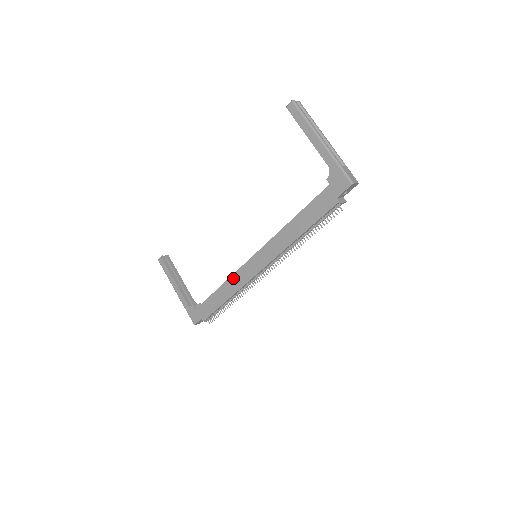
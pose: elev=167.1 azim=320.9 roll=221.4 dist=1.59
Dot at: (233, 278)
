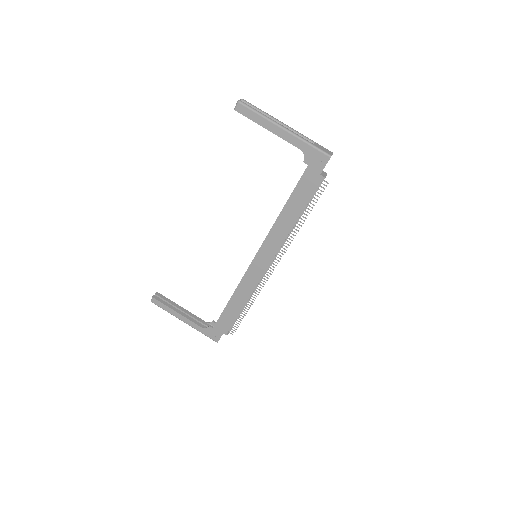
Dot at: (241, 285)
